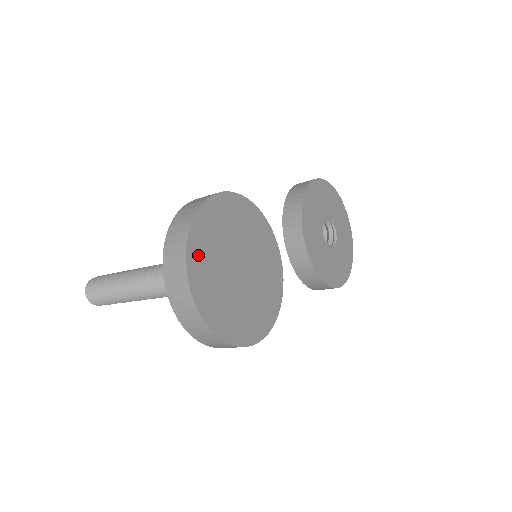
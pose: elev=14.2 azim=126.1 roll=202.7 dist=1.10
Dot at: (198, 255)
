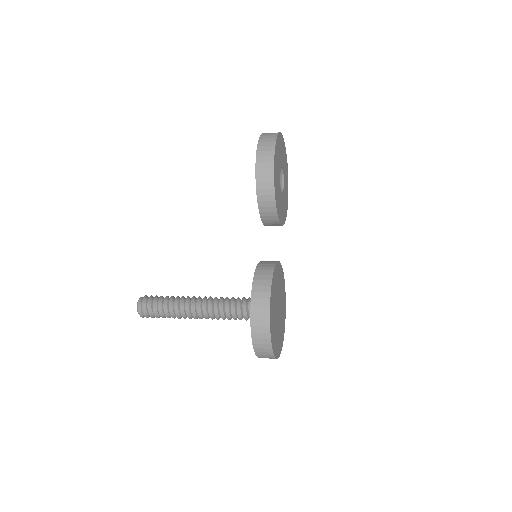
Dot at: (275, 346)
